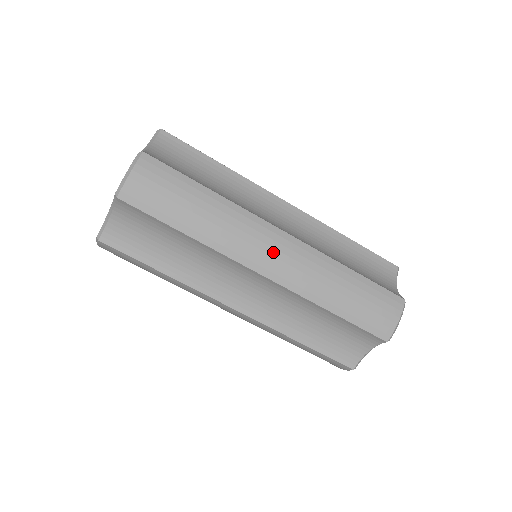
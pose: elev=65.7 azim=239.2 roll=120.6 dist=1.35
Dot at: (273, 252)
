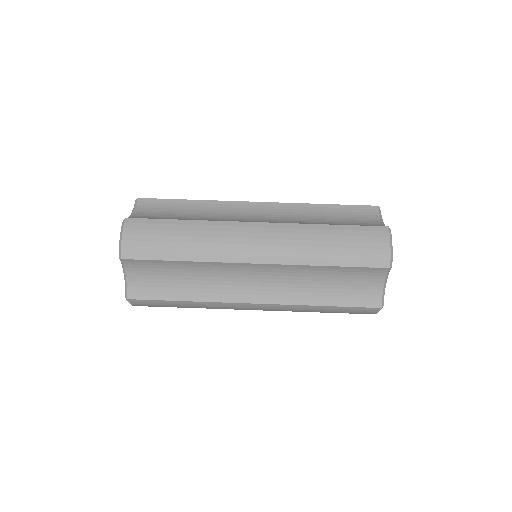
Dot at: (254, 242)
